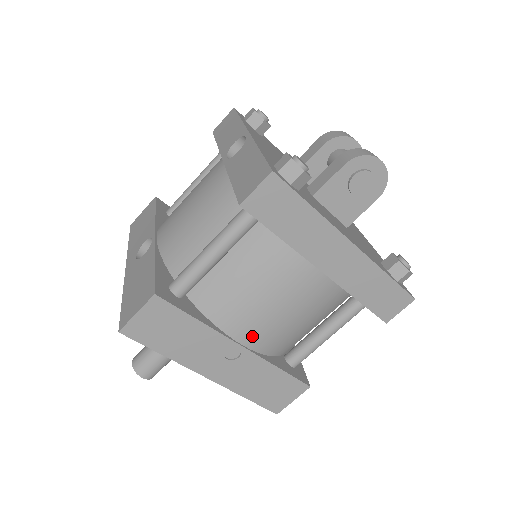
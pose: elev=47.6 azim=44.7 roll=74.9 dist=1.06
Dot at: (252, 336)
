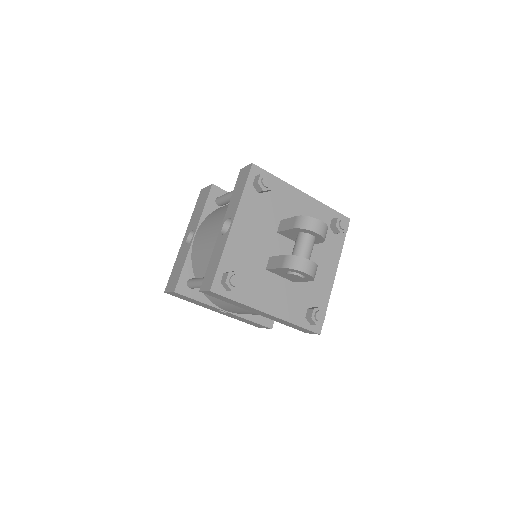
Dot at: (230, 311)
